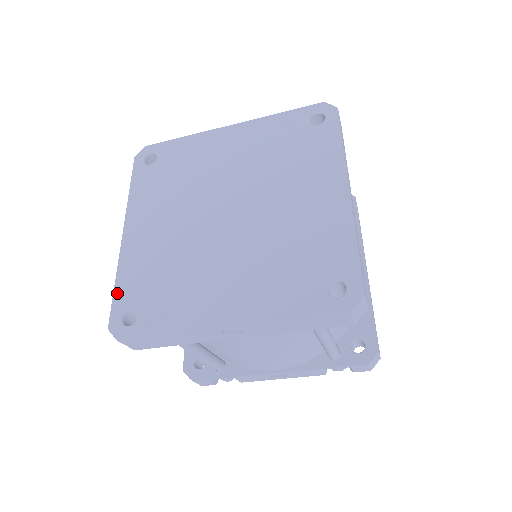
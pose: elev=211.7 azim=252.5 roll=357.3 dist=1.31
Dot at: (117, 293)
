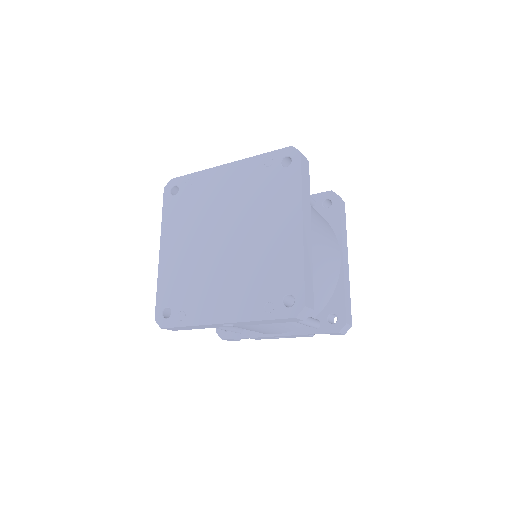
Dot at: (158, 295)
